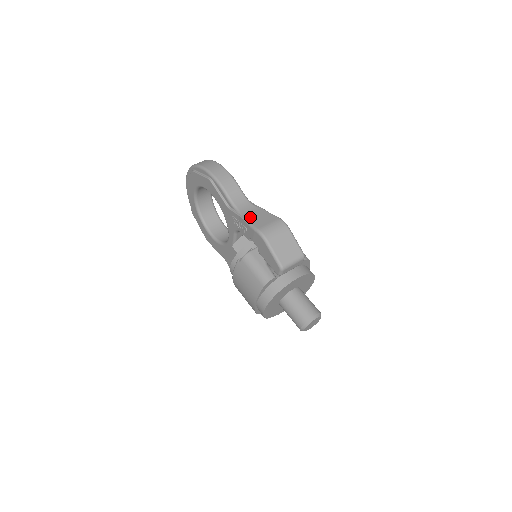
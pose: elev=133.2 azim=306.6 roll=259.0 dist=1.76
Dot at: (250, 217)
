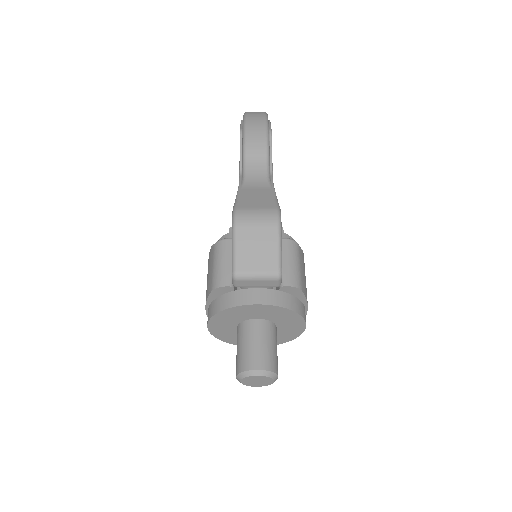
Dot at: (247, 192)
